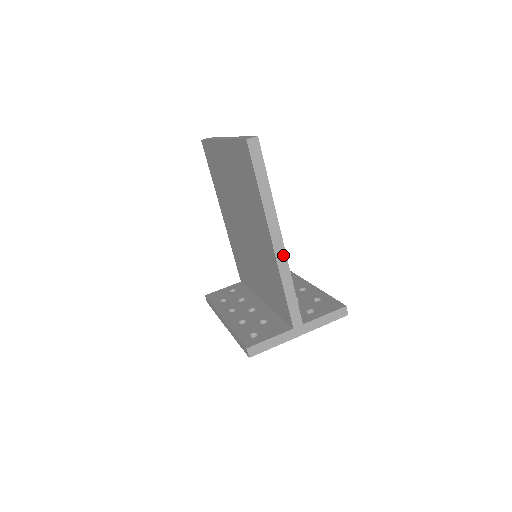
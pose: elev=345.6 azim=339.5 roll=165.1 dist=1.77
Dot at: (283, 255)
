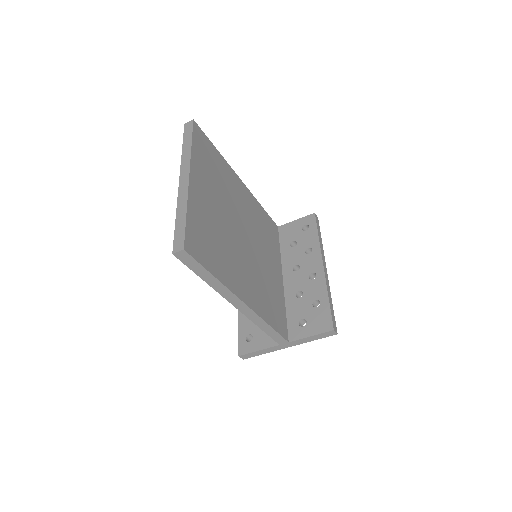
Dot at: (251, 312)
